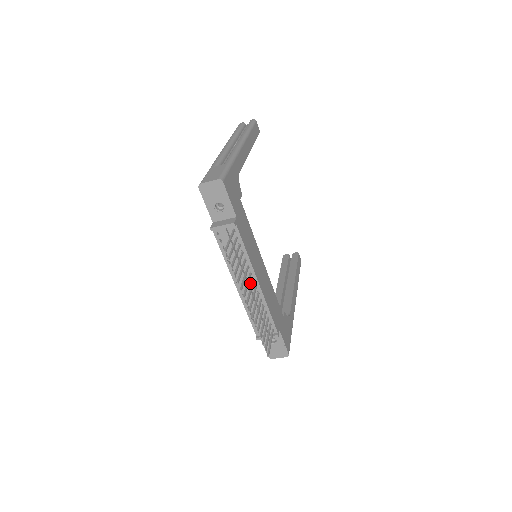
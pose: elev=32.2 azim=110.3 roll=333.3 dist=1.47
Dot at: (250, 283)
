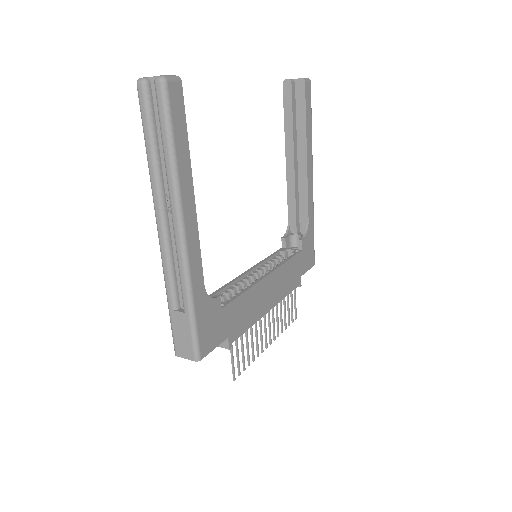
Dot at: occluded
